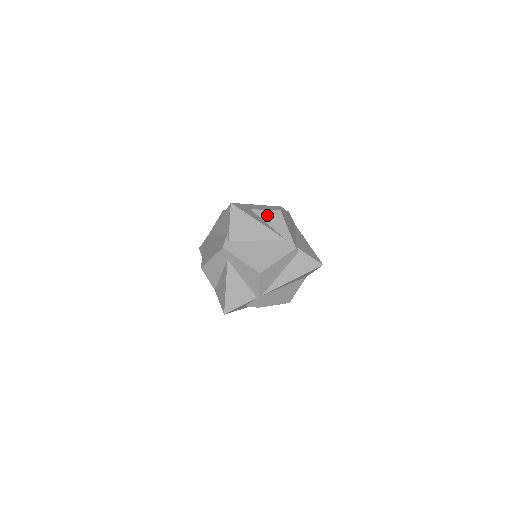
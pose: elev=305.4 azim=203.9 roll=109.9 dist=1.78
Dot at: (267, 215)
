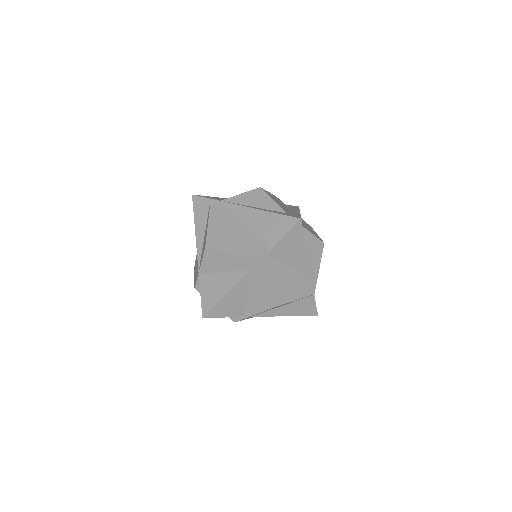
Dot at: (312, 242)
